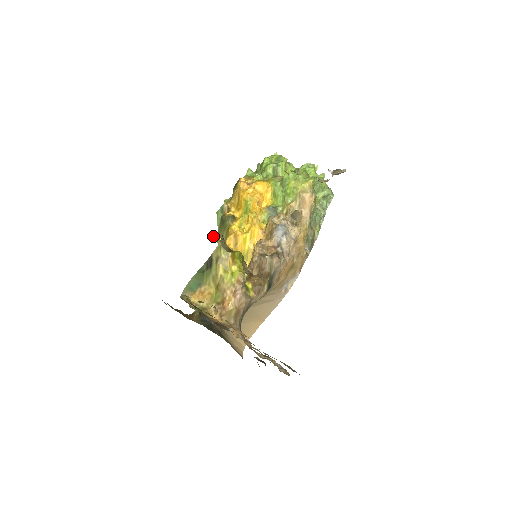
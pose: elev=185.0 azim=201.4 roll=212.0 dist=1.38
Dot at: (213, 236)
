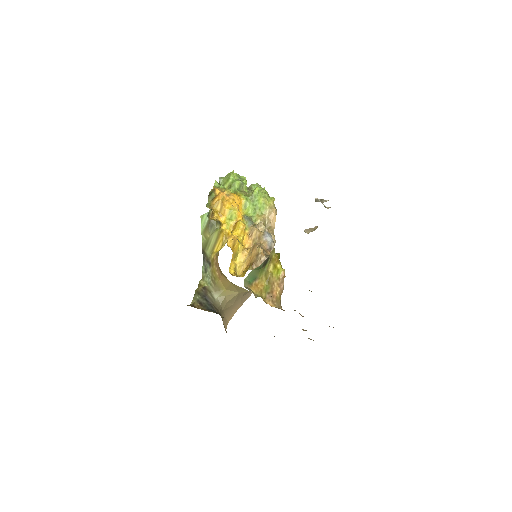
Dot at: occluded
